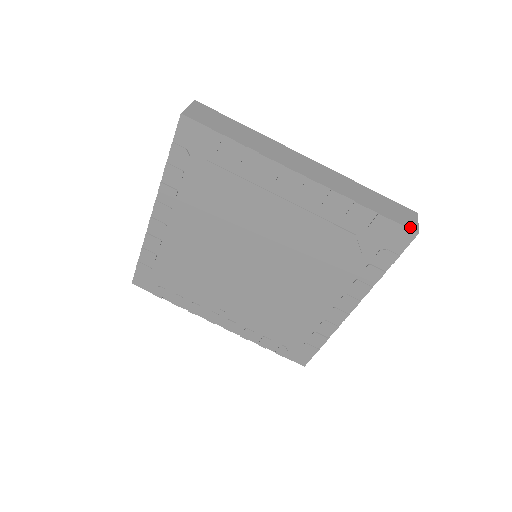
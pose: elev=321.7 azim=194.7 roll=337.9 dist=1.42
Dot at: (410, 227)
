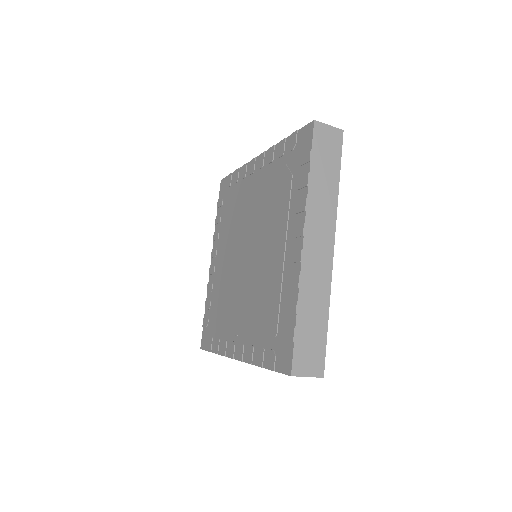
Dot at: (311, 124)
